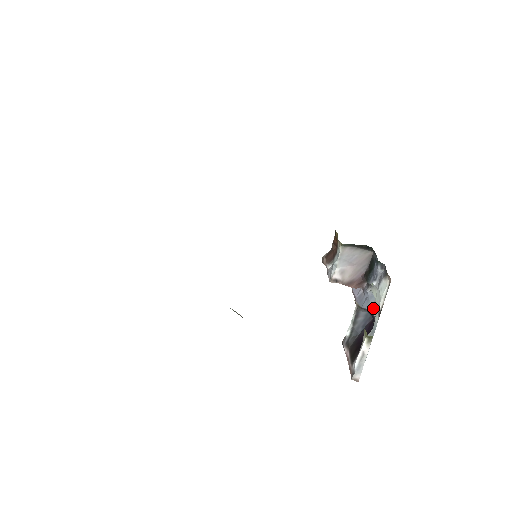
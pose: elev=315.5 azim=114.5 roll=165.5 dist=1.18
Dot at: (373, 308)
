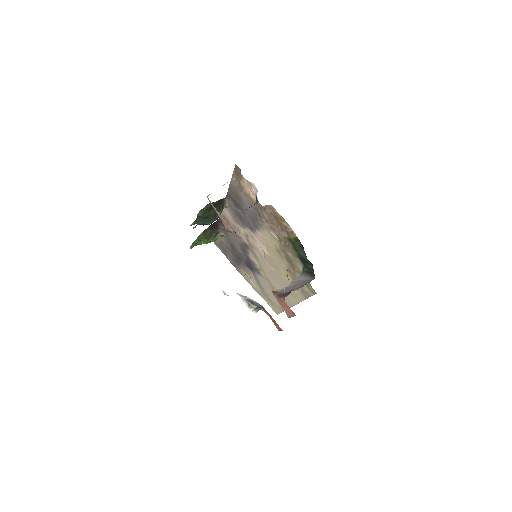
Dot at: occluded
